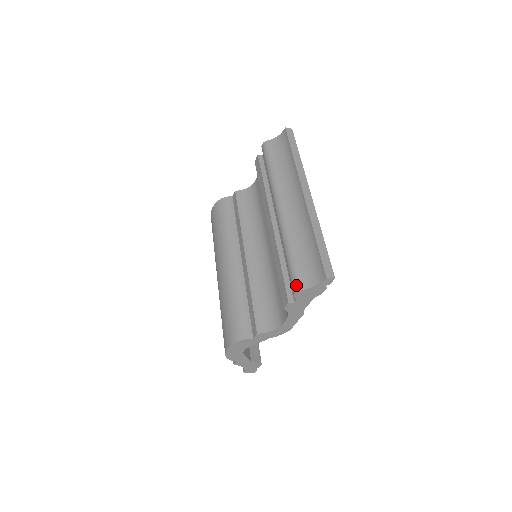
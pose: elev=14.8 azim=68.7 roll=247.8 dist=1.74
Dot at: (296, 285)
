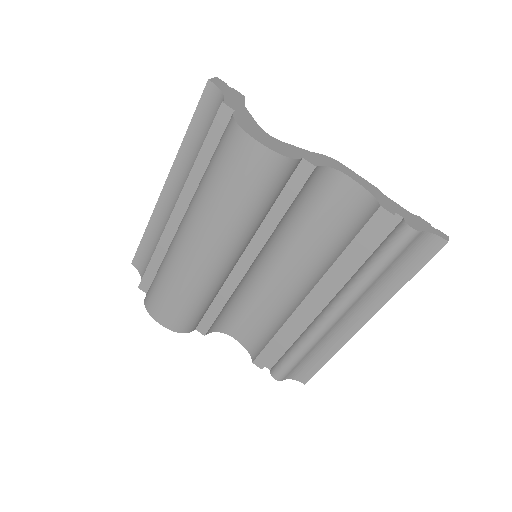
Dot at: (282, 378)
